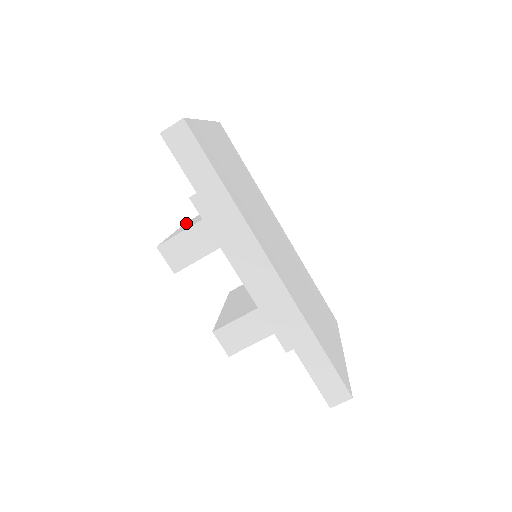
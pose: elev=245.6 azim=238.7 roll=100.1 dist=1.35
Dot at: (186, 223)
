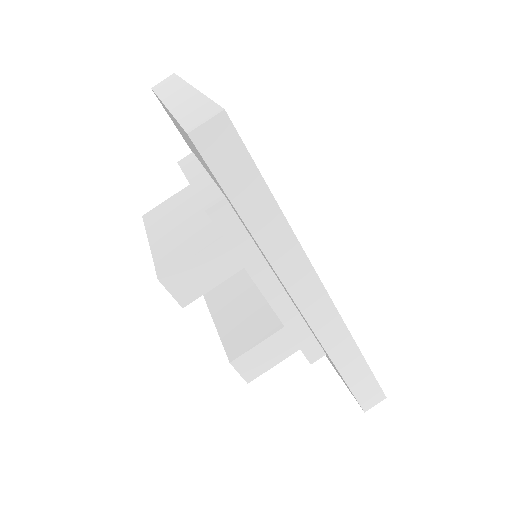
Dot at: (152, 221)
